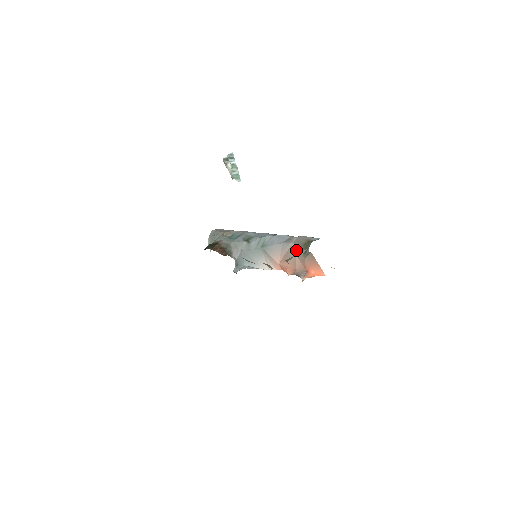
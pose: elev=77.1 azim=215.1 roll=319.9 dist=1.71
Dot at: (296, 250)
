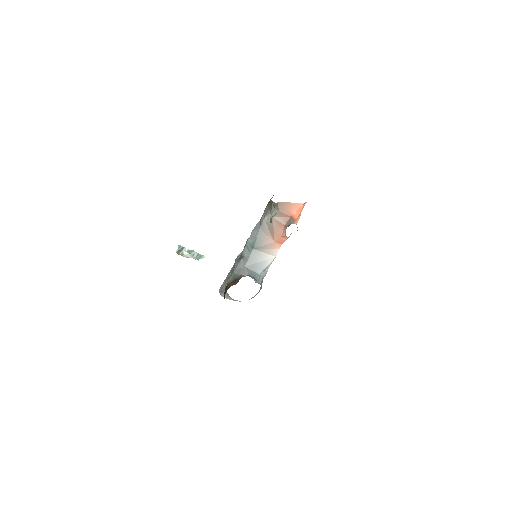
Dot at: (269, 216)
